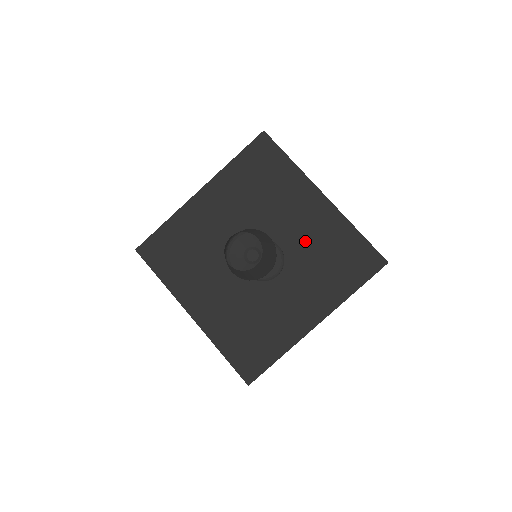
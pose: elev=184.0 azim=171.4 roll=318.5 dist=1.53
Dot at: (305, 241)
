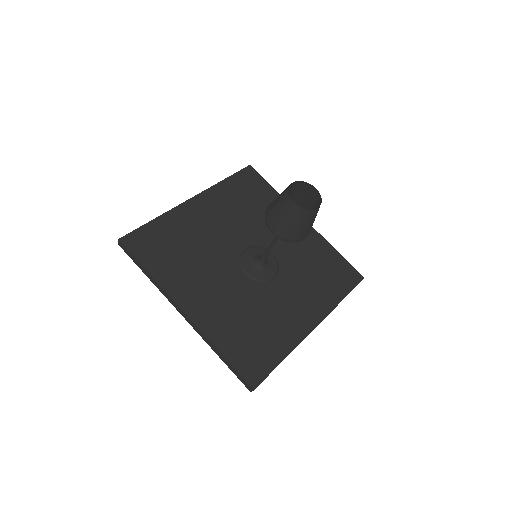
Dot at: (295, 253)
